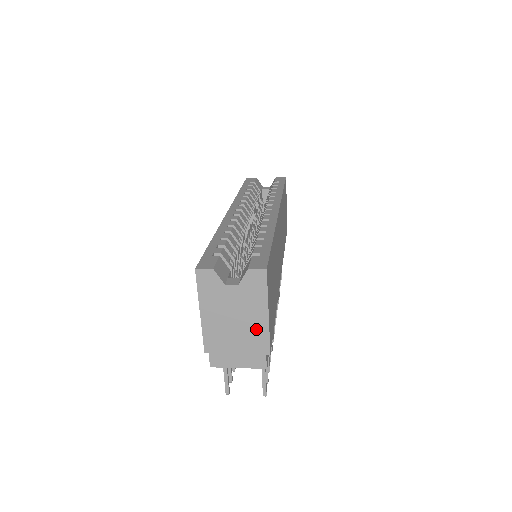
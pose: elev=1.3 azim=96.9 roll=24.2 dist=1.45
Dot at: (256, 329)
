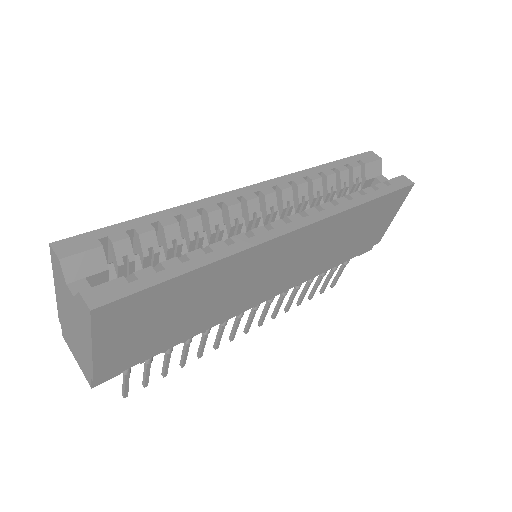
Dot at: (85, 350)
